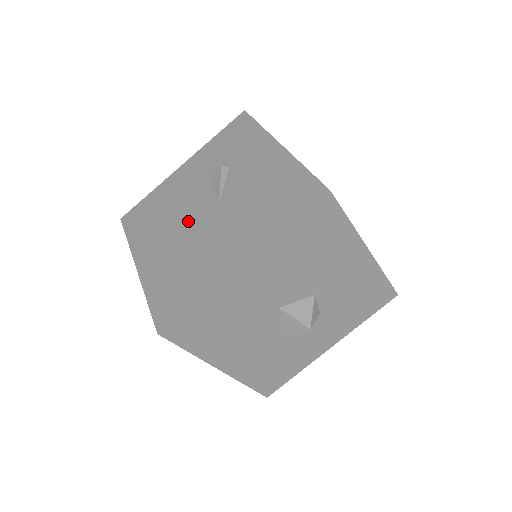
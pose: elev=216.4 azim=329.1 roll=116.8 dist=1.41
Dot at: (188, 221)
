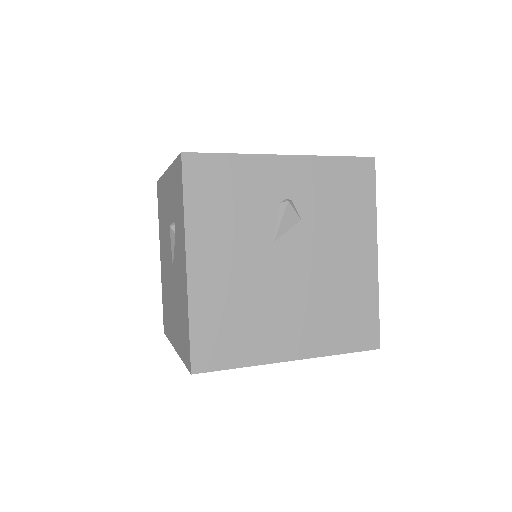
Dot at: (167, 258)
